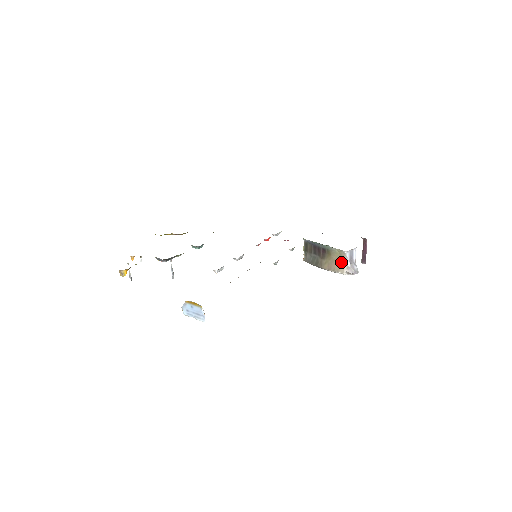
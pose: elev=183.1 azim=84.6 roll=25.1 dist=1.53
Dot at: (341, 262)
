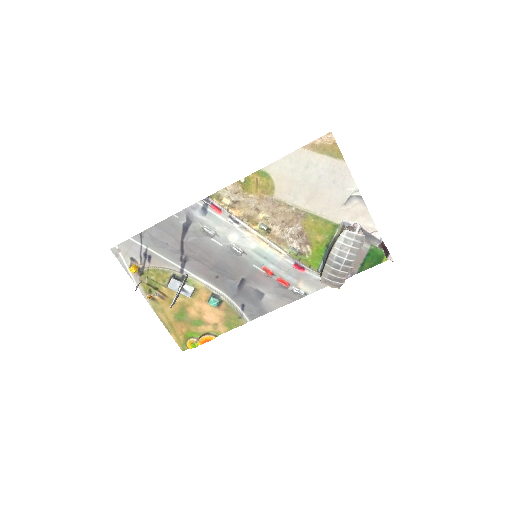
Dot at: occluded
